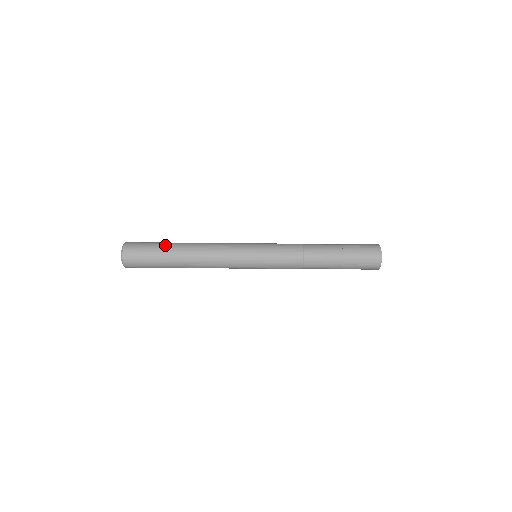
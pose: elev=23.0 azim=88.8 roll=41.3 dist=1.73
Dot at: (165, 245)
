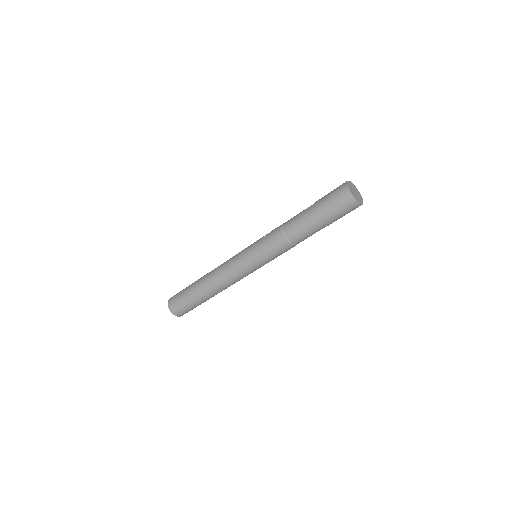
Dot at: (190, 286)
